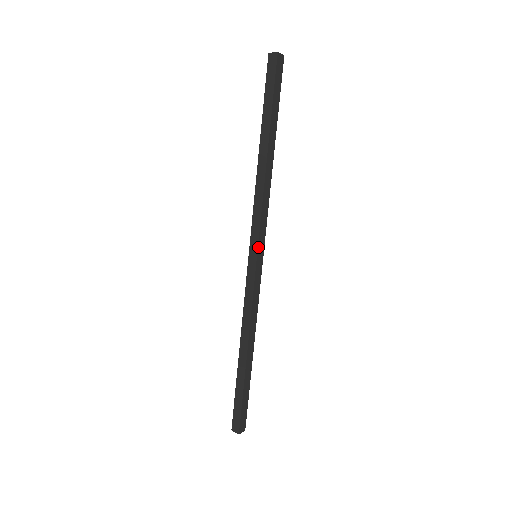
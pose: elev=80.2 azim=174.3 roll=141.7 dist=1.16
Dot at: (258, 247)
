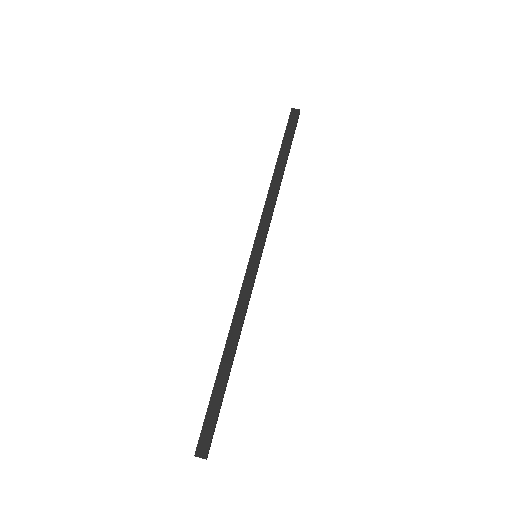
Dot at: (254, 244)
